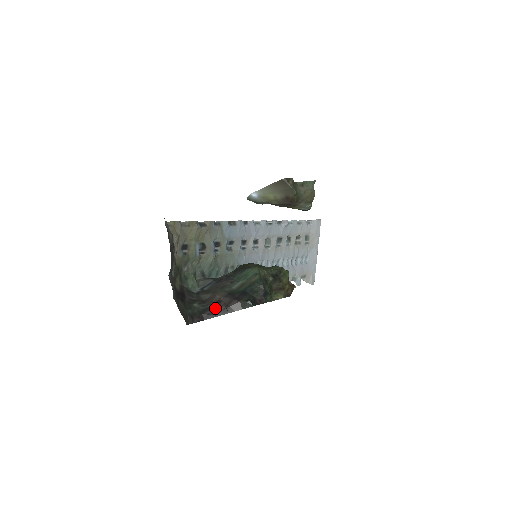
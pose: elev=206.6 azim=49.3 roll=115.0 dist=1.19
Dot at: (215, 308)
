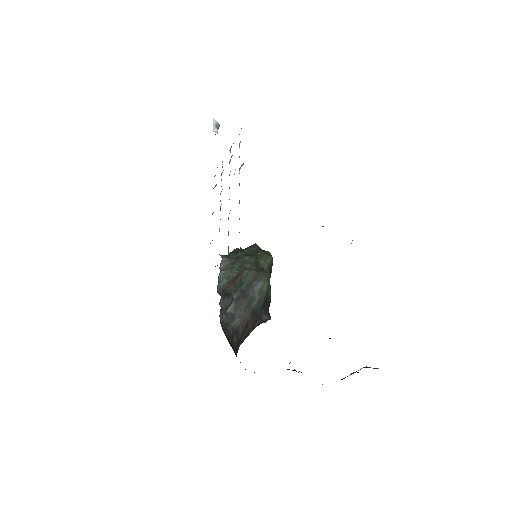
Dot at: (246, 333)
